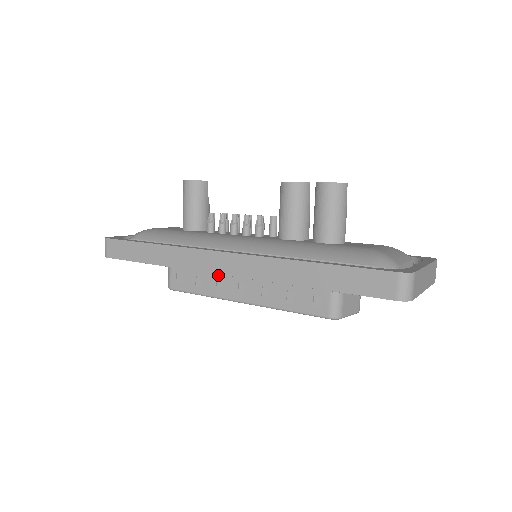
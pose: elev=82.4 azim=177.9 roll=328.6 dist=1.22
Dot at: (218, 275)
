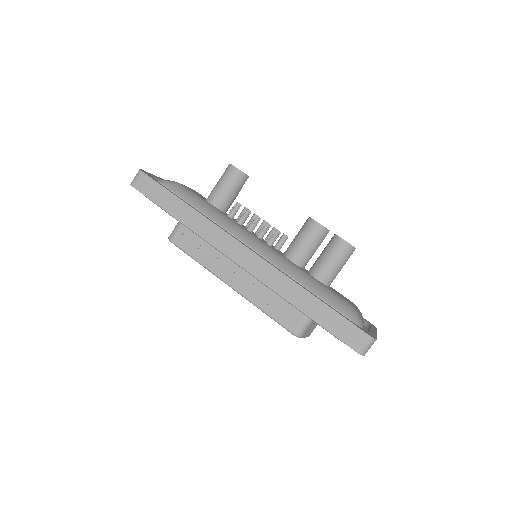
Dot at: (222, 255)
